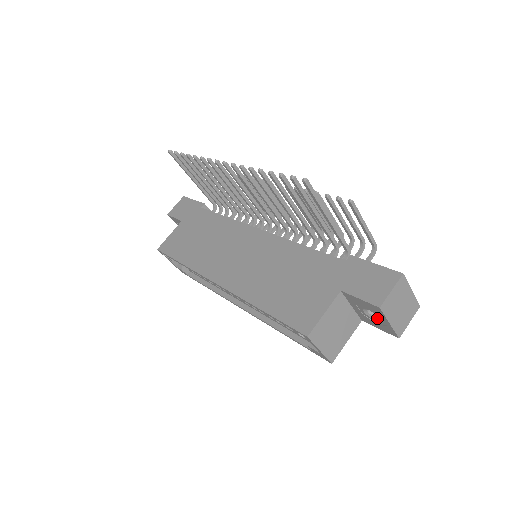
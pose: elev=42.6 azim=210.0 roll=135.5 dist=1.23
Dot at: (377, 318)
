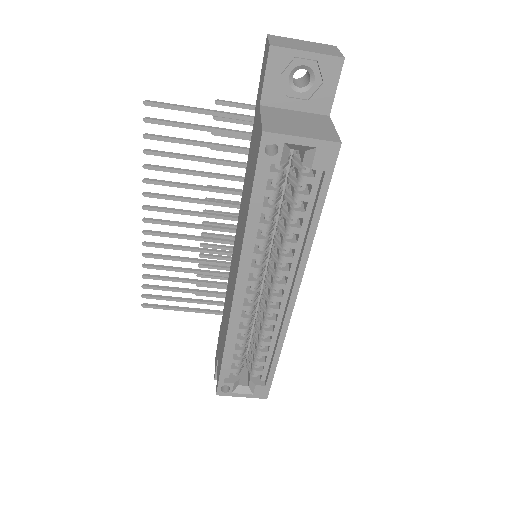
Dot at: (310, 77)
